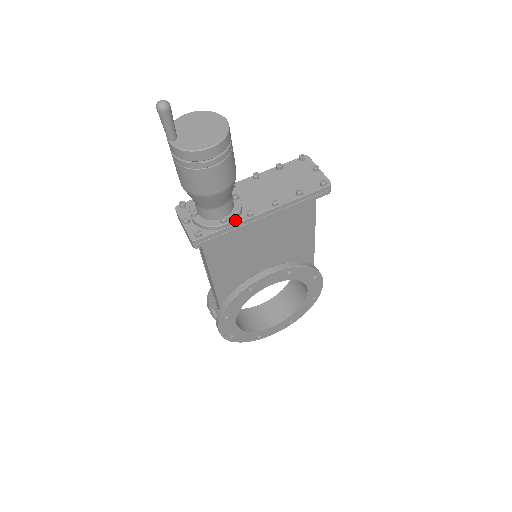
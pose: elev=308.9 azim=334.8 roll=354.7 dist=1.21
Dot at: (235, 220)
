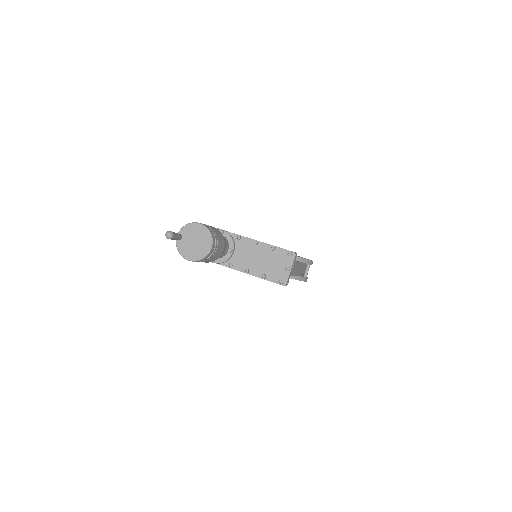
Dot at: (220, 263)
